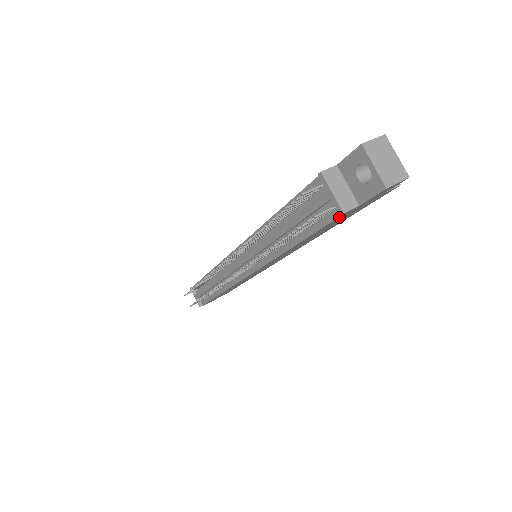
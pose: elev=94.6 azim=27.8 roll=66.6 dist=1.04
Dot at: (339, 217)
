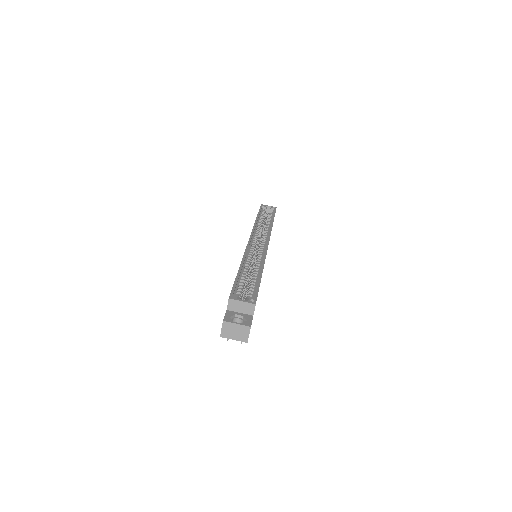
Dot at: occluded
